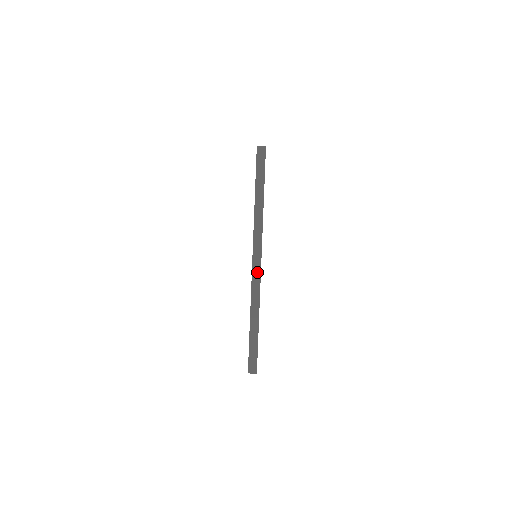
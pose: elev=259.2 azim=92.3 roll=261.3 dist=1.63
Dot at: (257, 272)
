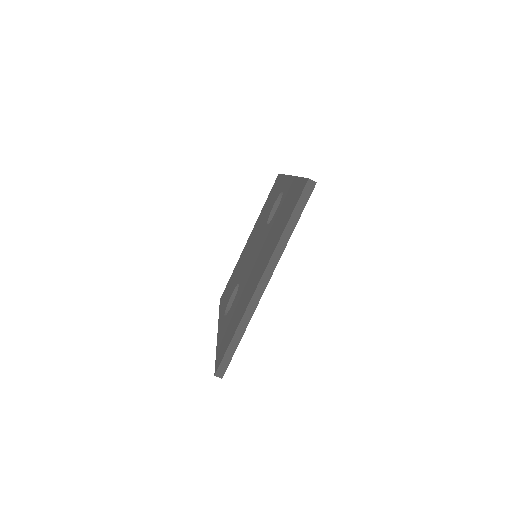
Dot at: (260, 292)
